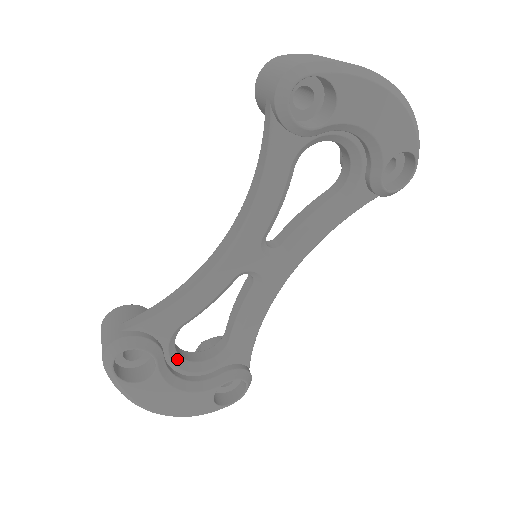
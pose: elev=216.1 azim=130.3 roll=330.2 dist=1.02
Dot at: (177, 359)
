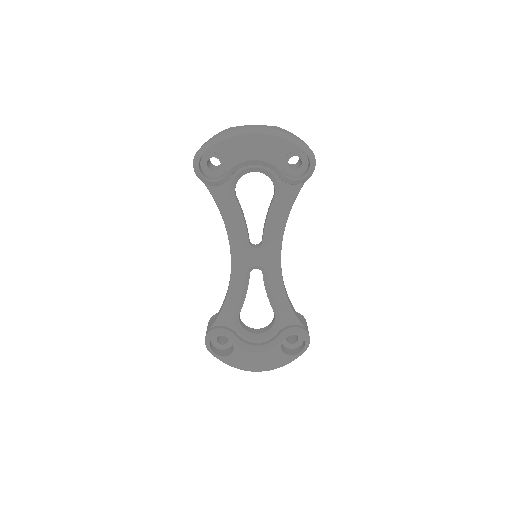
Dot at: (248, 335)
